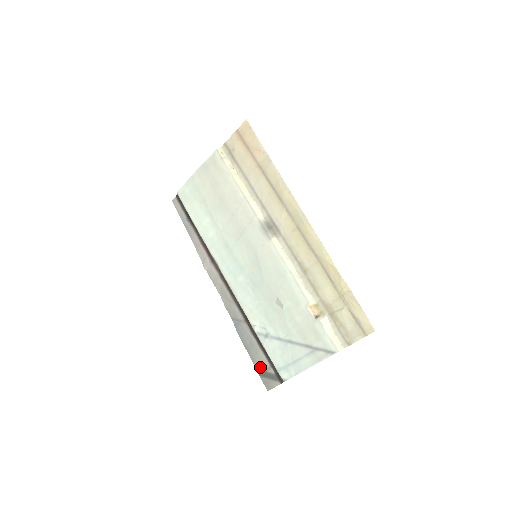
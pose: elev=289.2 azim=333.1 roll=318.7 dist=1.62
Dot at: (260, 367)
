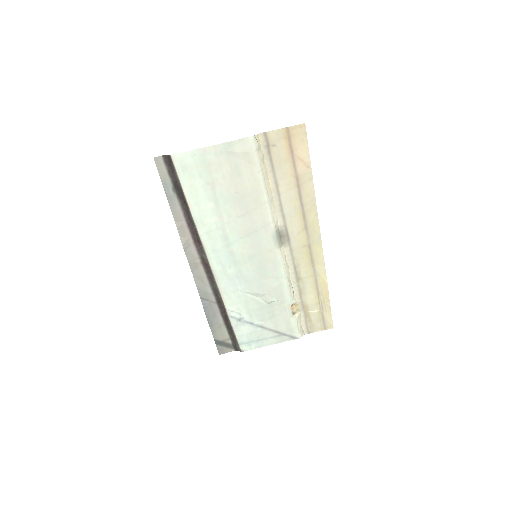
Dot at: (219, 338)
